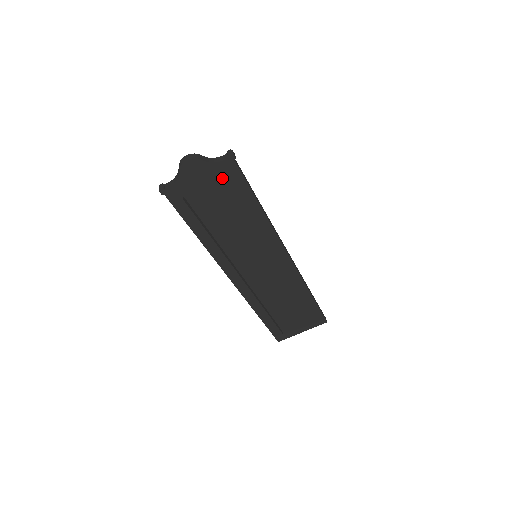
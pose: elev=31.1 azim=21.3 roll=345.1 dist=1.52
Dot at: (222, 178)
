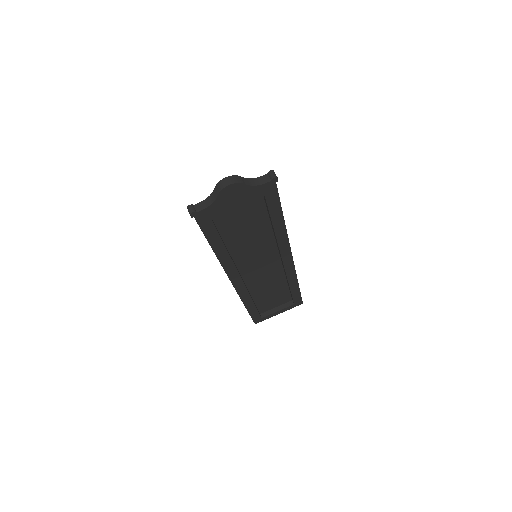
Dot at: occluded
